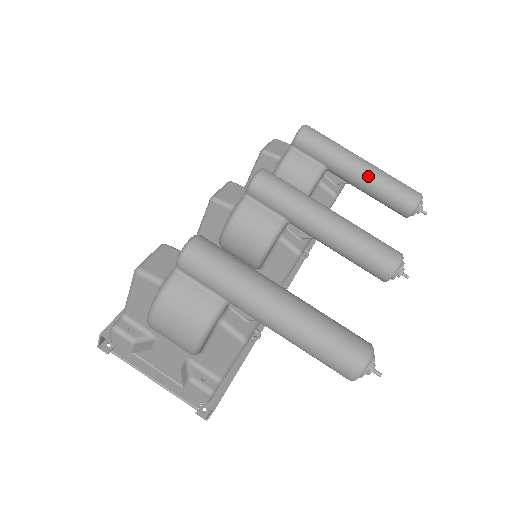
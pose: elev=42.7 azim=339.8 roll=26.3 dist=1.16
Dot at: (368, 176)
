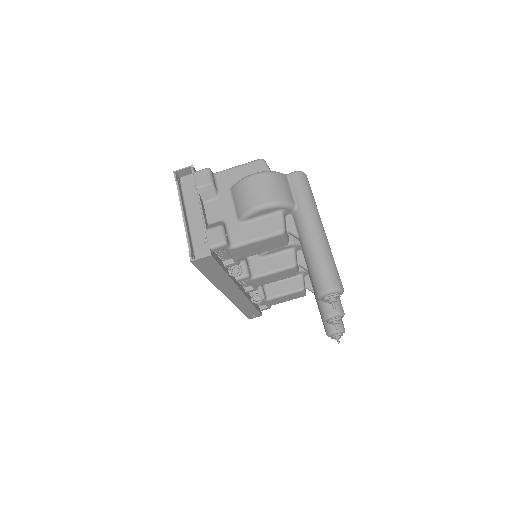
Dot at: occluded
